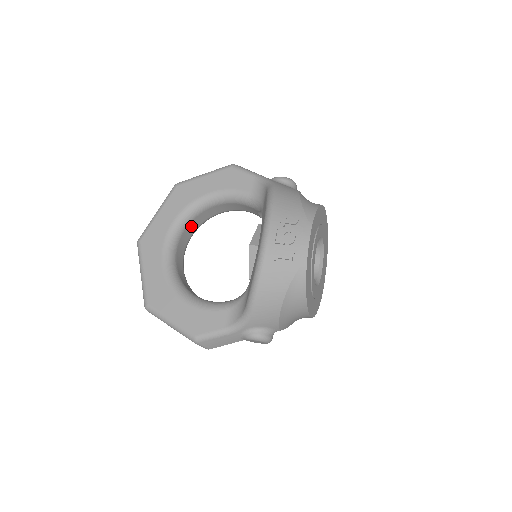
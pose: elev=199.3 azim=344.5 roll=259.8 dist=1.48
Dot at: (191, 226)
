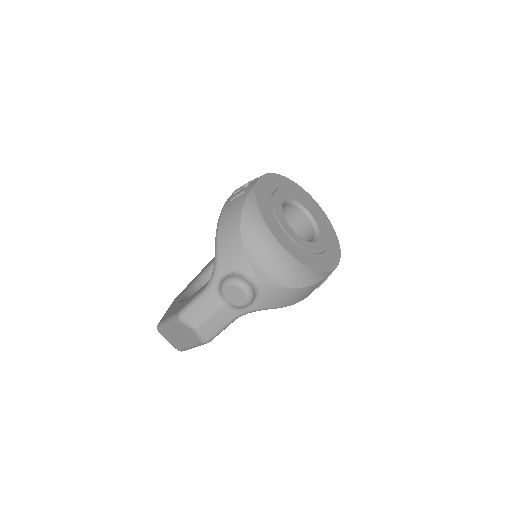
Dot at: occluded
